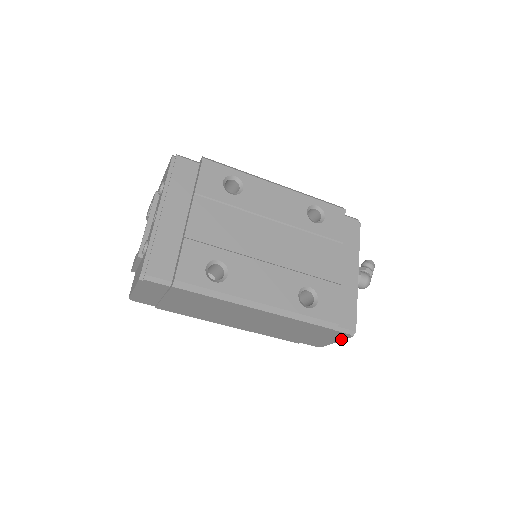
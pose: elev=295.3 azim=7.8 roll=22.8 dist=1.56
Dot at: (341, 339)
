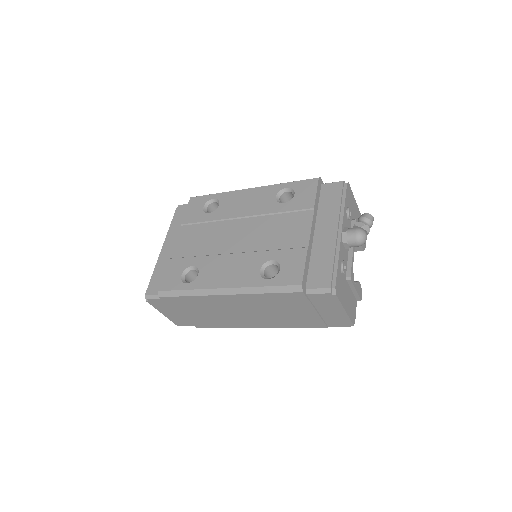
Dot at: (339, 304)
